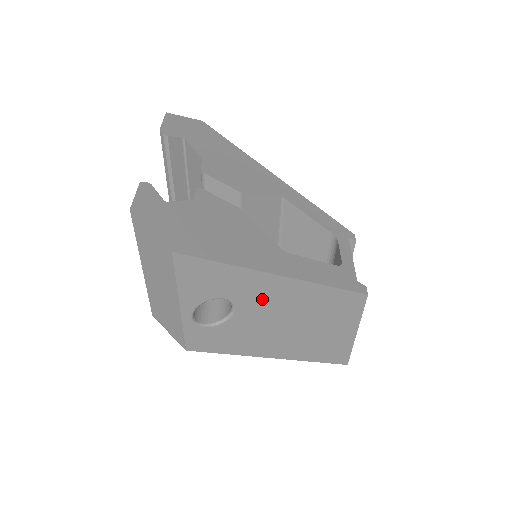
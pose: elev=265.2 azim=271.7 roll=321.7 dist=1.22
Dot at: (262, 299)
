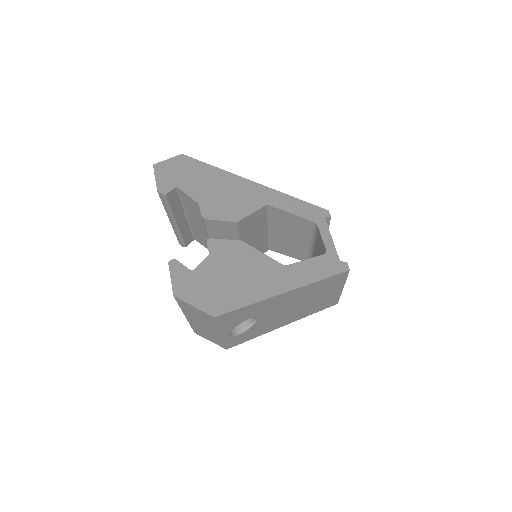
Dot at: (276, 306)
